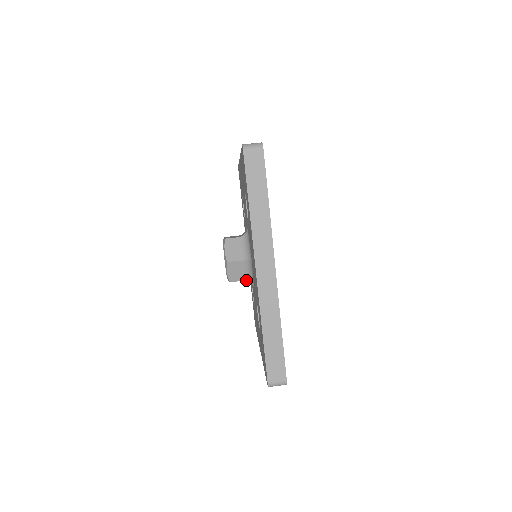
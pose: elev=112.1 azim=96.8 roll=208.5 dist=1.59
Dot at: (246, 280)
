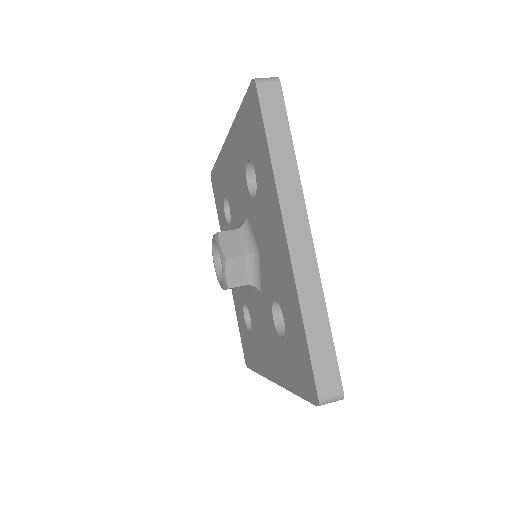
Dot at: (249, 284)
